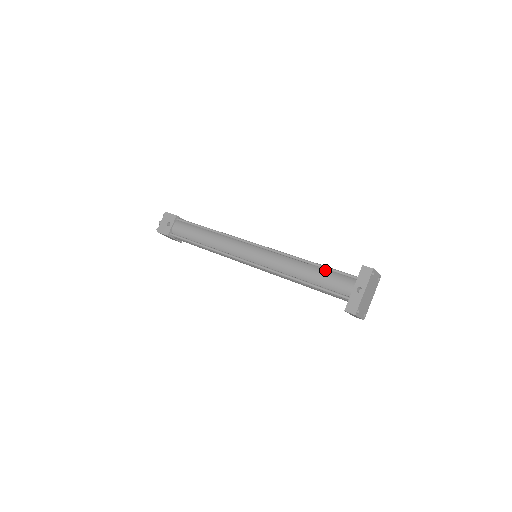
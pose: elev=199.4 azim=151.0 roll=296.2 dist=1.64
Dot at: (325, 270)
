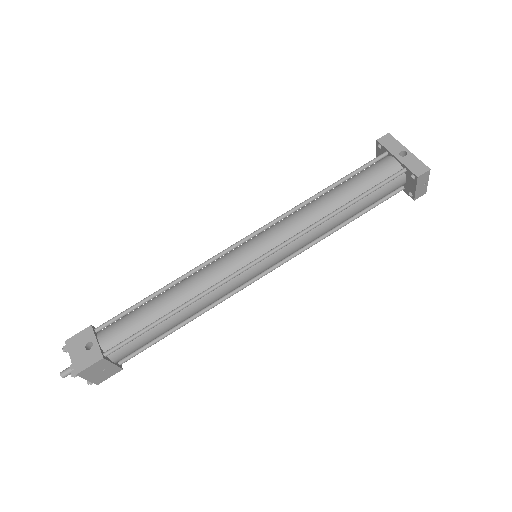
Dot at: (350, 179)
